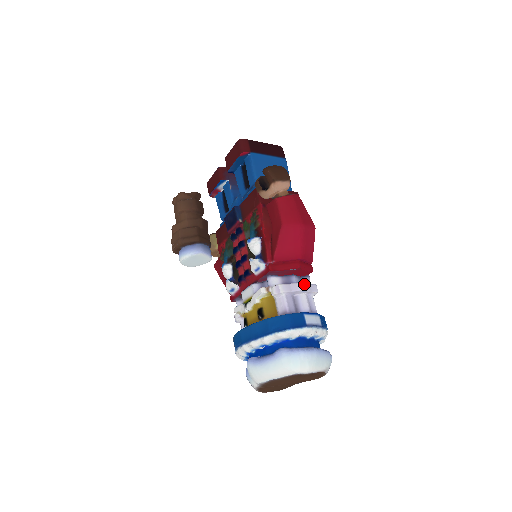
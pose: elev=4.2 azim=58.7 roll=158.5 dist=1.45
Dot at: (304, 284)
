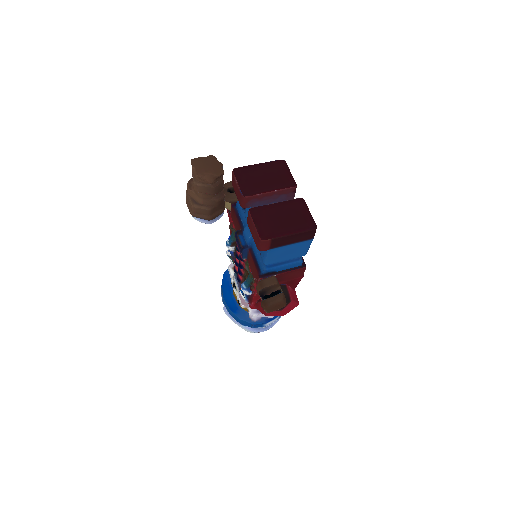
Dot at: (273, 316)
